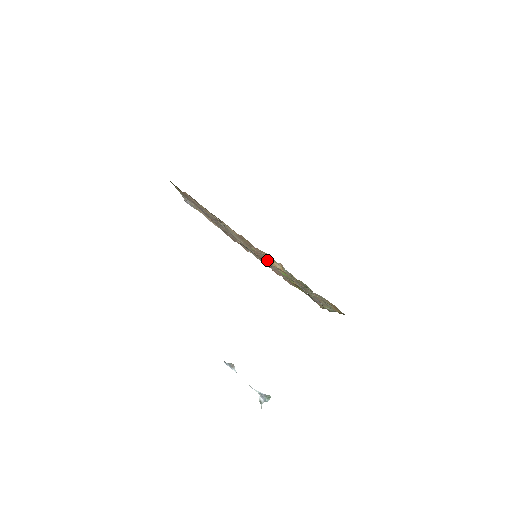
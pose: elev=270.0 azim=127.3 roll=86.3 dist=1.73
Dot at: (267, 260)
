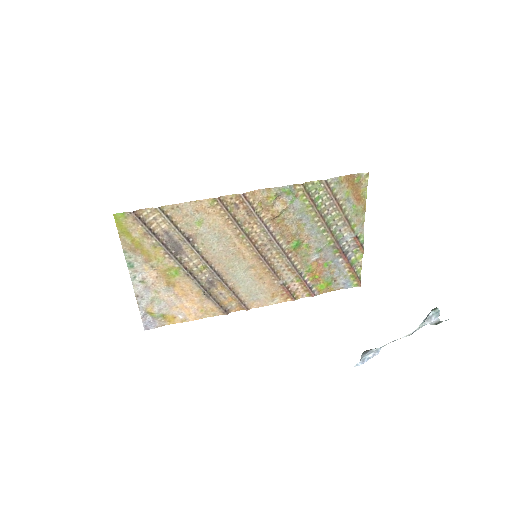
Dot at: (266, 226)
